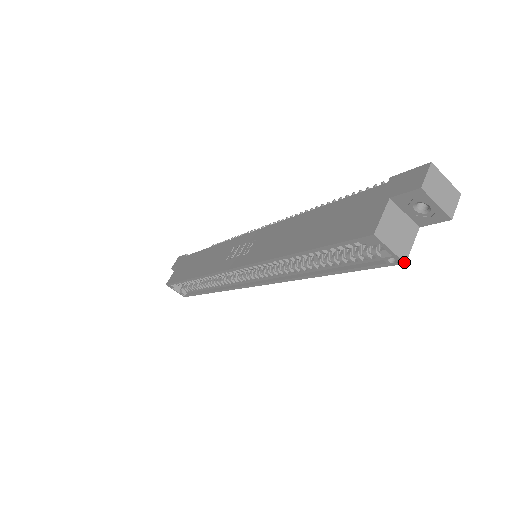
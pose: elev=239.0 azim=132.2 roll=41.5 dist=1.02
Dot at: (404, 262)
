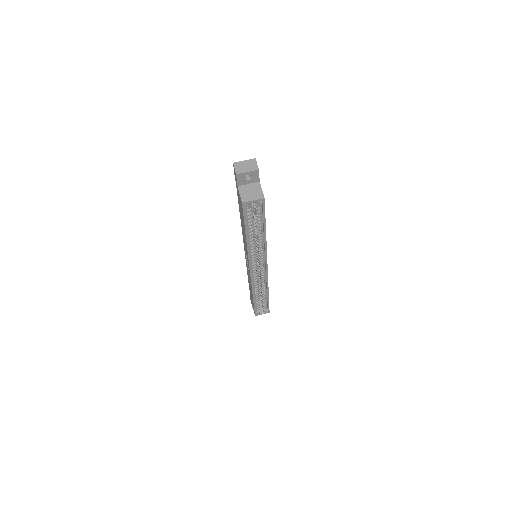
Dot at: (263, 198)
